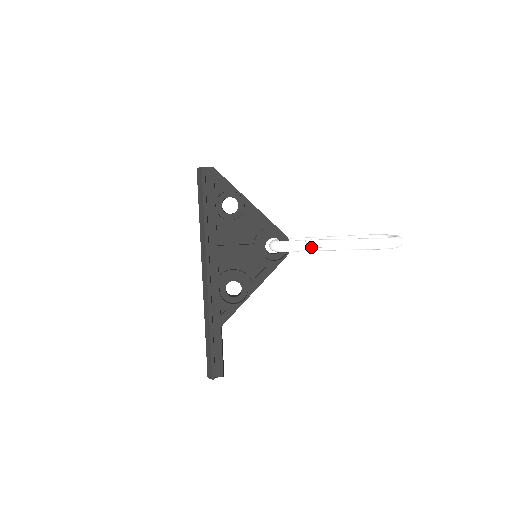
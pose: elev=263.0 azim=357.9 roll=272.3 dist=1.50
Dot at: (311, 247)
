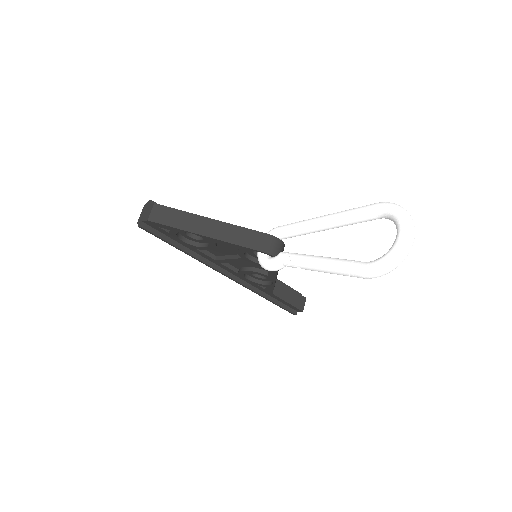
Dot at: (292, 267)
